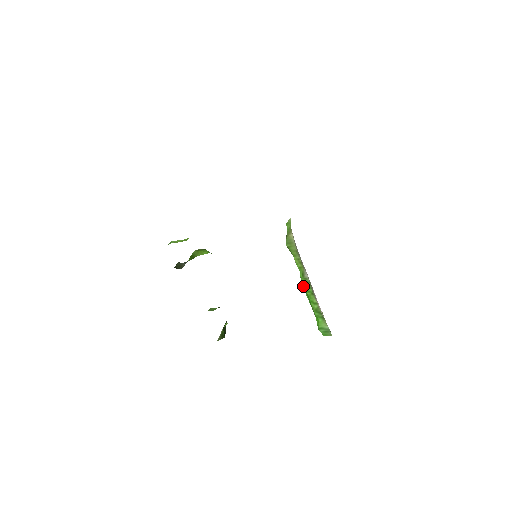
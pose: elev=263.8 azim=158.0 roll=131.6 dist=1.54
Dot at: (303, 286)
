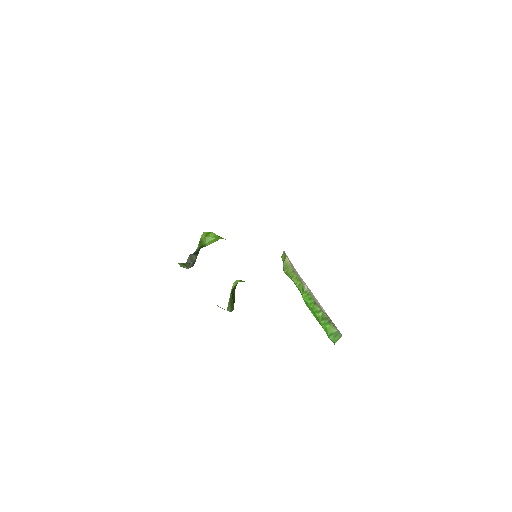
Dot at: (305, 302)
